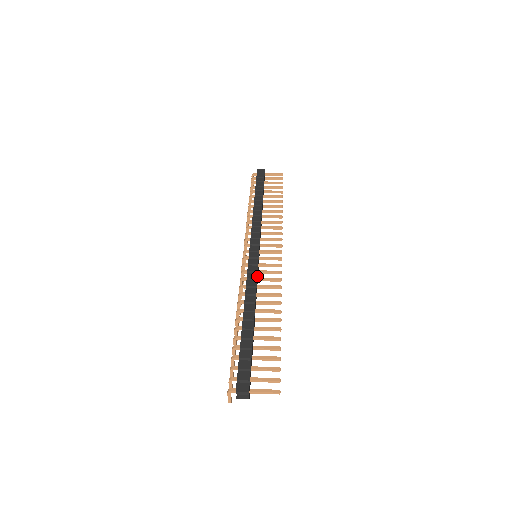
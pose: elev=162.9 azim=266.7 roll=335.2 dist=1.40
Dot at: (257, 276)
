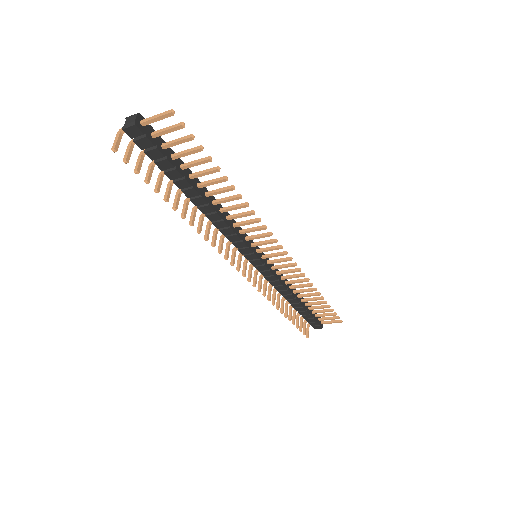
Dot at: (241, 231)
